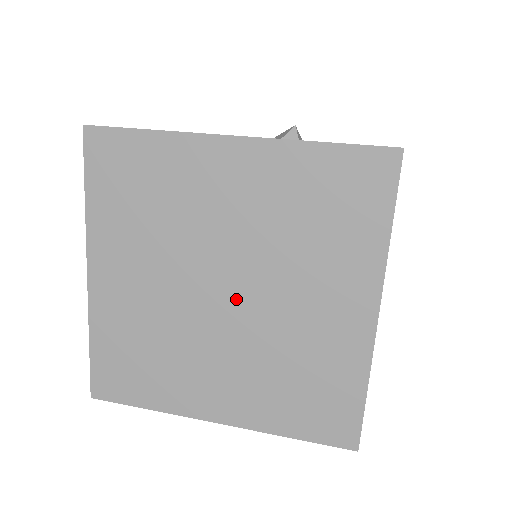
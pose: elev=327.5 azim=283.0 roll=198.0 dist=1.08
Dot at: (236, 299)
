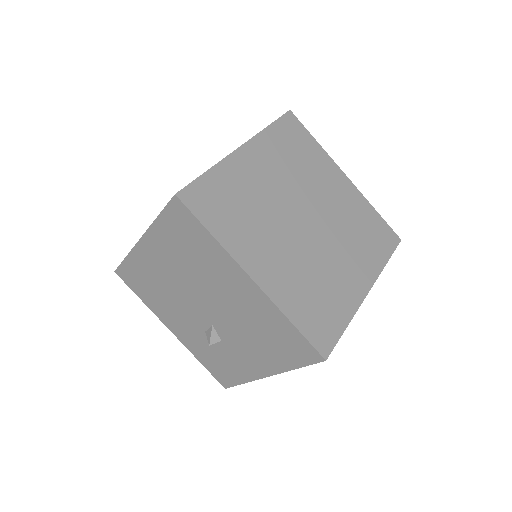
Dot at: occluded
